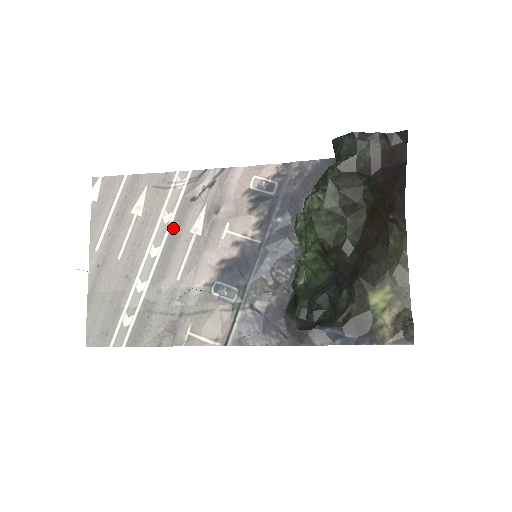
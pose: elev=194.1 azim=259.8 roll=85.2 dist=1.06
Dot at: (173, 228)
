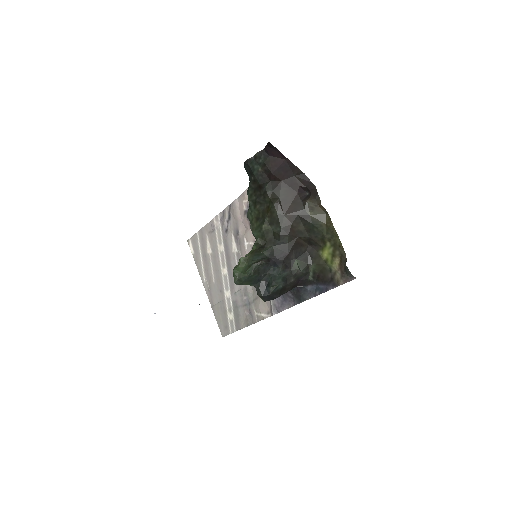
Dot at: (226, 253)
